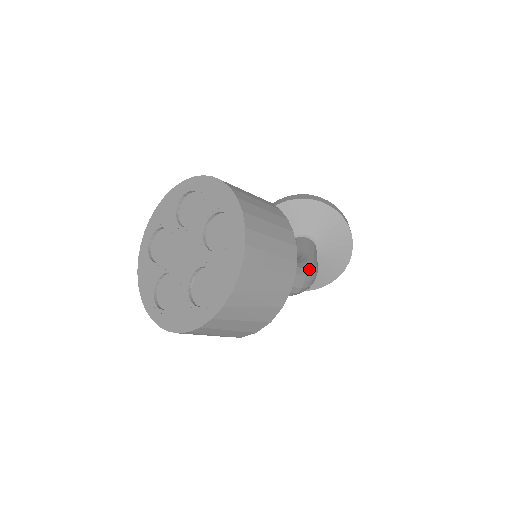
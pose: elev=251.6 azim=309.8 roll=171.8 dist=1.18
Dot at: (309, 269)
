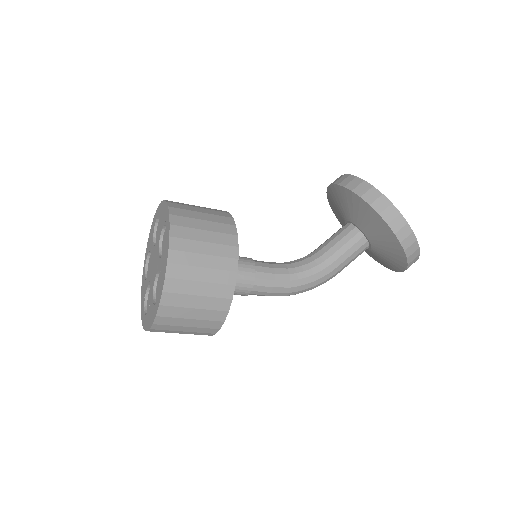
Dot at: (305, 286)
